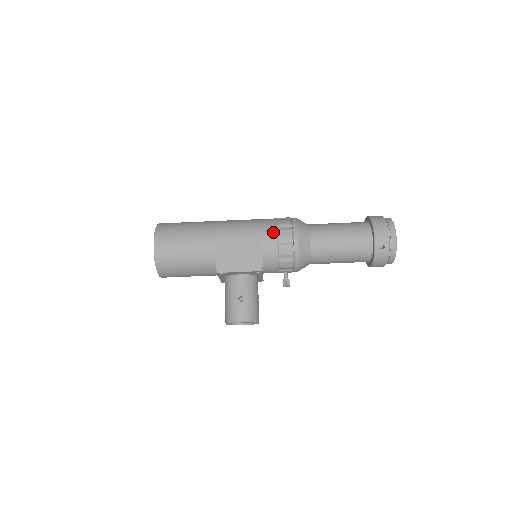
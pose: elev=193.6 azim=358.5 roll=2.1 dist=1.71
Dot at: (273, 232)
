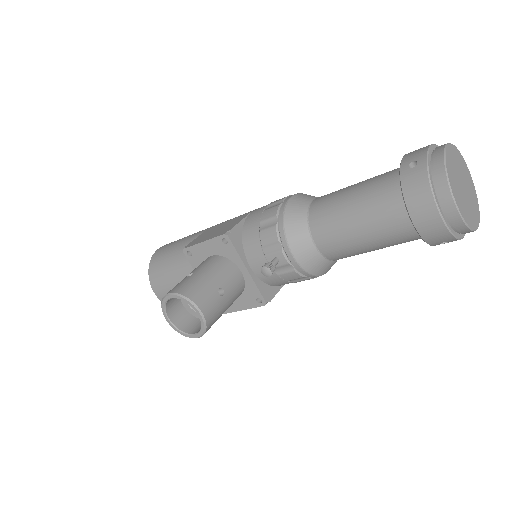
Dot at: occluded
